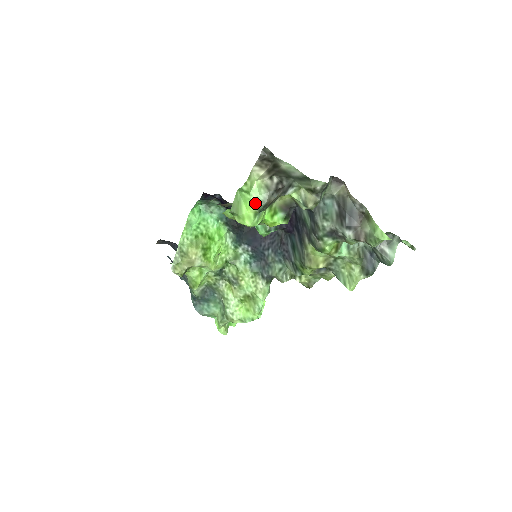
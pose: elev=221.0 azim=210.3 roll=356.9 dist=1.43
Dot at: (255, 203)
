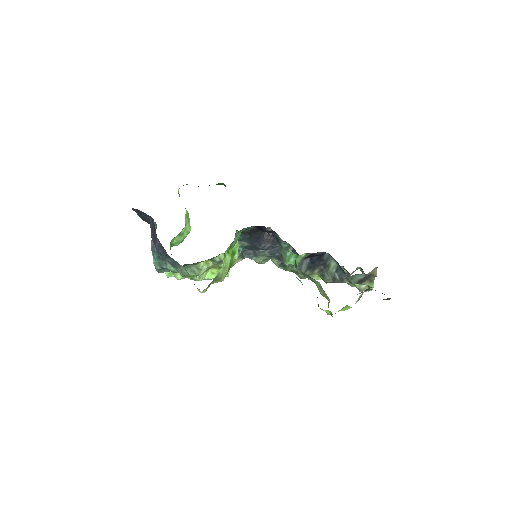
Dot at: occluded
